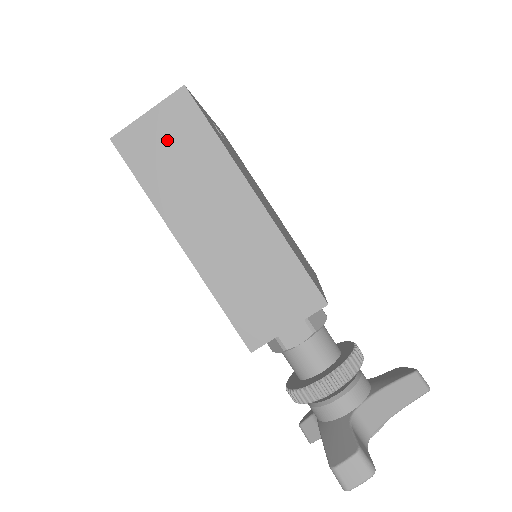
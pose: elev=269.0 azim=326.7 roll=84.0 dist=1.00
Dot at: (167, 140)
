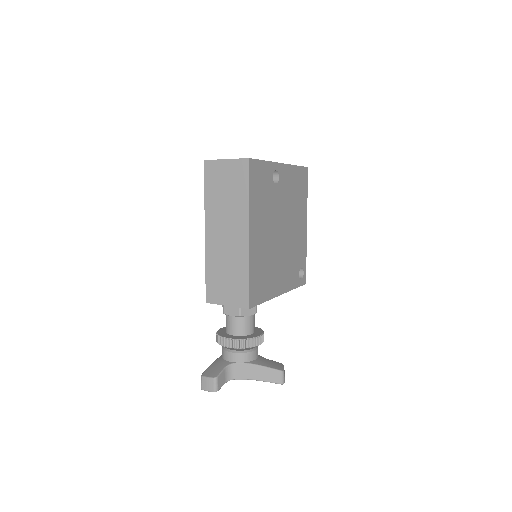
Dot at: (227, 179)
